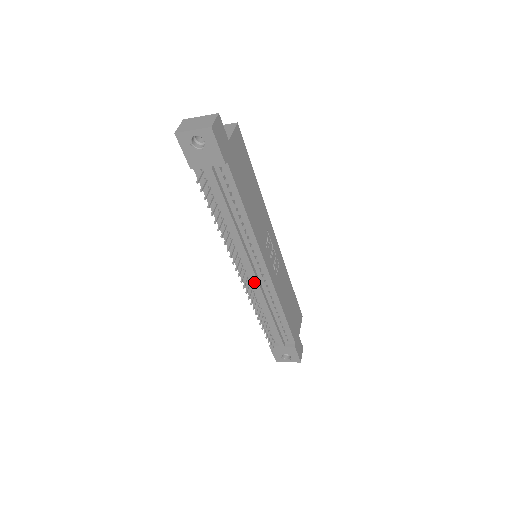
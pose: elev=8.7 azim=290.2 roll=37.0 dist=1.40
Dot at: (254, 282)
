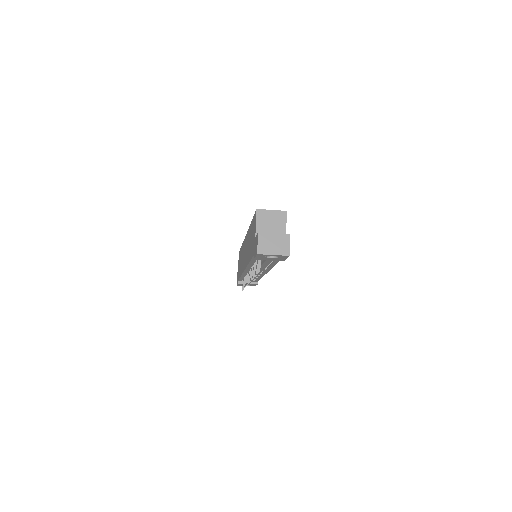
Dot at: occluded
